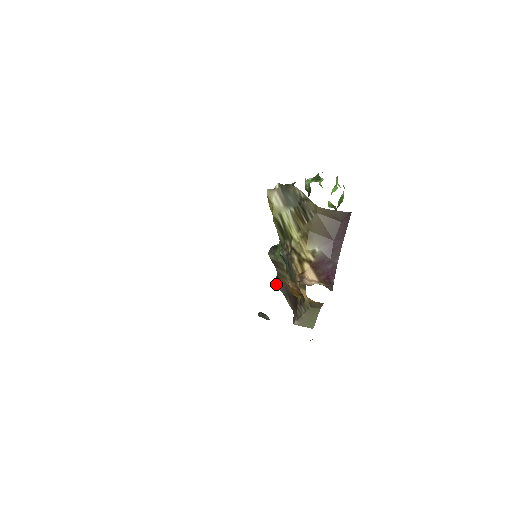
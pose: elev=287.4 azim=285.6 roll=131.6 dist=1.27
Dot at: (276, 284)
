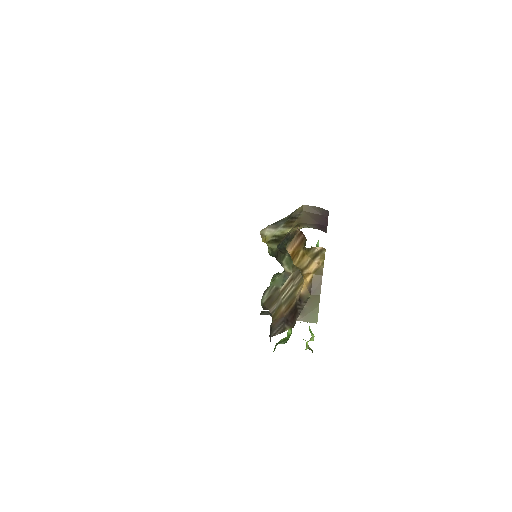
Dot at: (270, 336)
